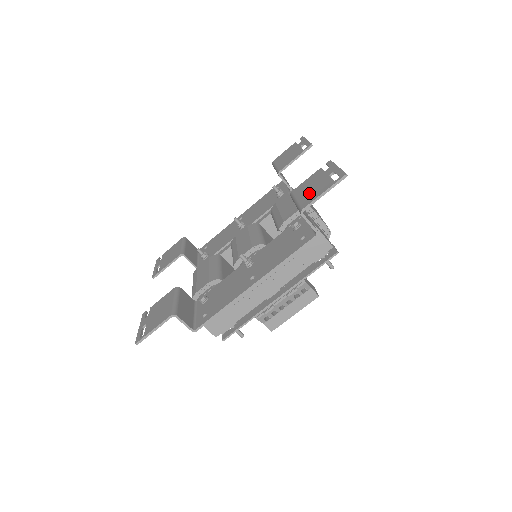
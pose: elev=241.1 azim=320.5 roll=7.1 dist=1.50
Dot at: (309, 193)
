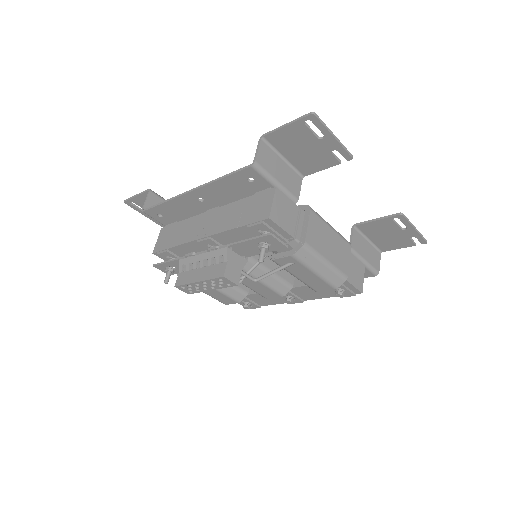
Dot at: (292, 144)
